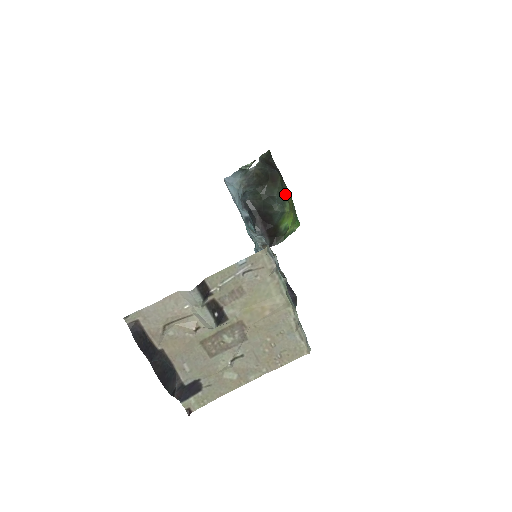
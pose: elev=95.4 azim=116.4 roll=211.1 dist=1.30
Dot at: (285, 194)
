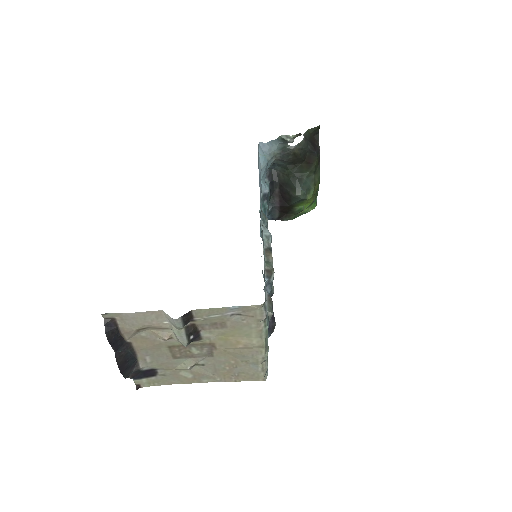
Dot at: (314, 179)
